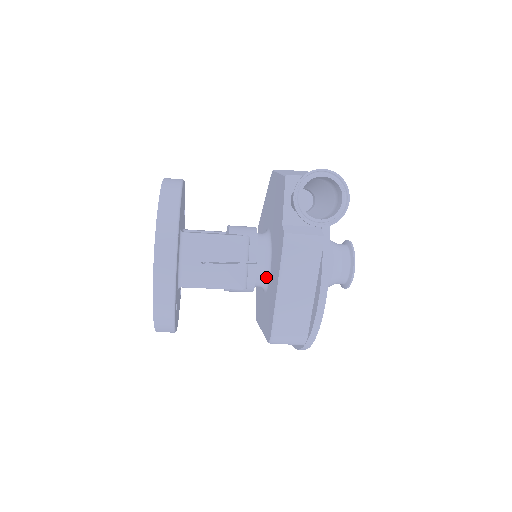
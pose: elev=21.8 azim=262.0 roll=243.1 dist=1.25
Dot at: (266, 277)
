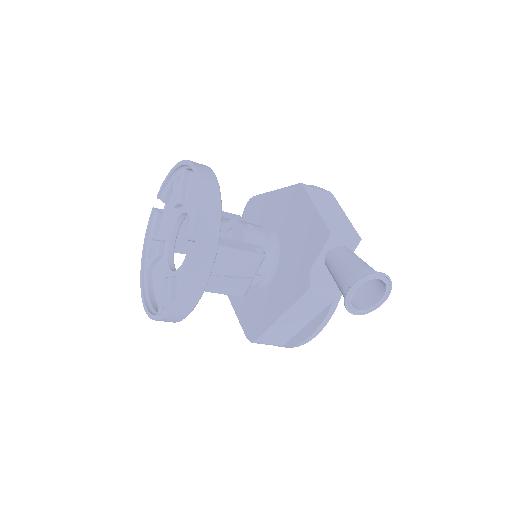
Dot at: (262, 283)
